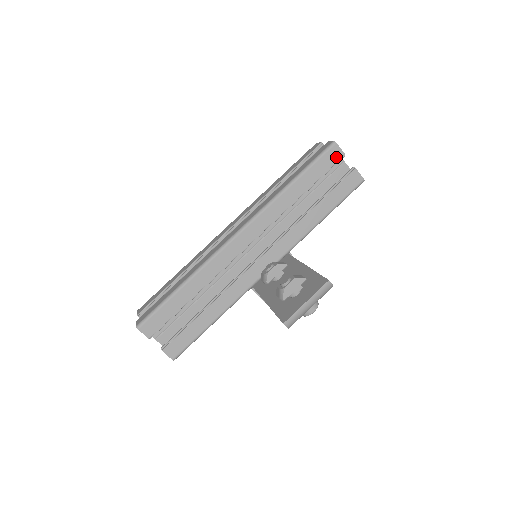
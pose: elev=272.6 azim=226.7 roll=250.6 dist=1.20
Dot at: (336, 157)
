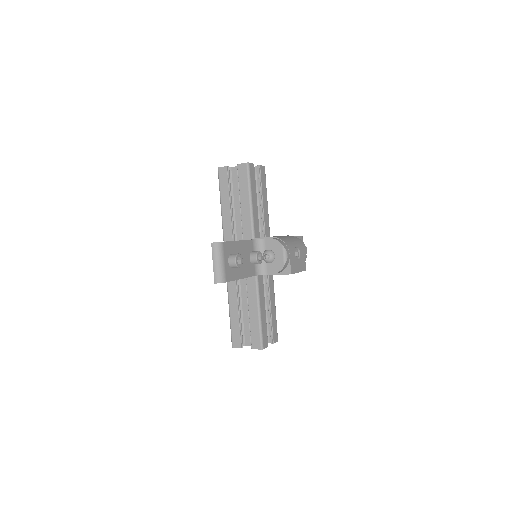
Dot at: (225, 173)
